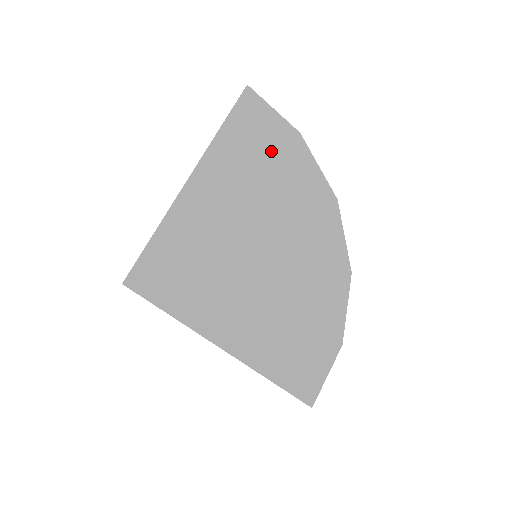
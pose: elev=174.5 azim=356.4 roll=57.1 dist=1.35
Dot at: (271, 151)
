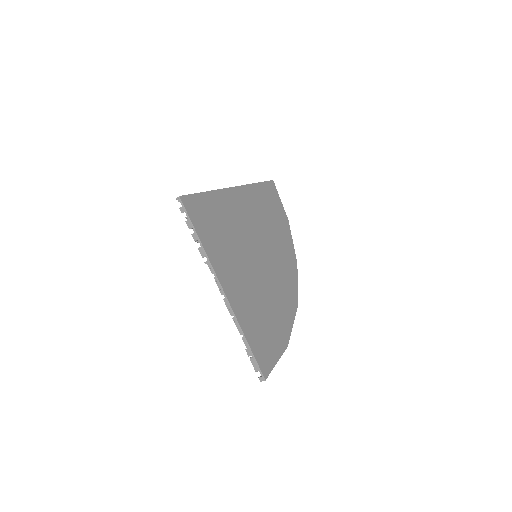
Dot at: (276, 214)
